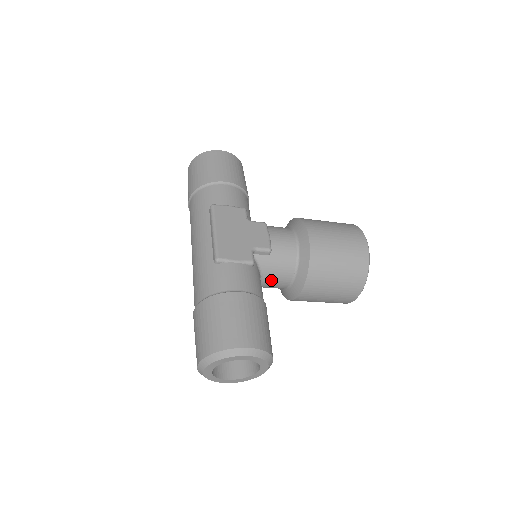
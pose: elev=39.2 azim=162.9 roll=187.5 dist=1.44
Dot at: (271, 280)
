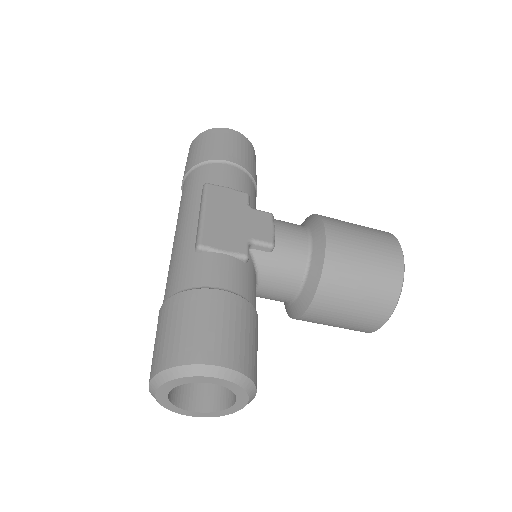
Dot at: (271, 287)
